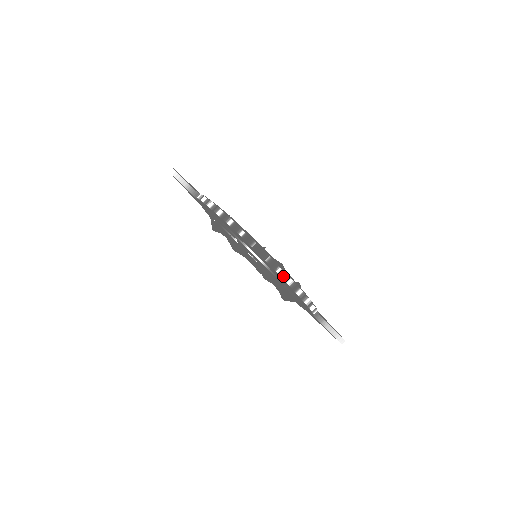
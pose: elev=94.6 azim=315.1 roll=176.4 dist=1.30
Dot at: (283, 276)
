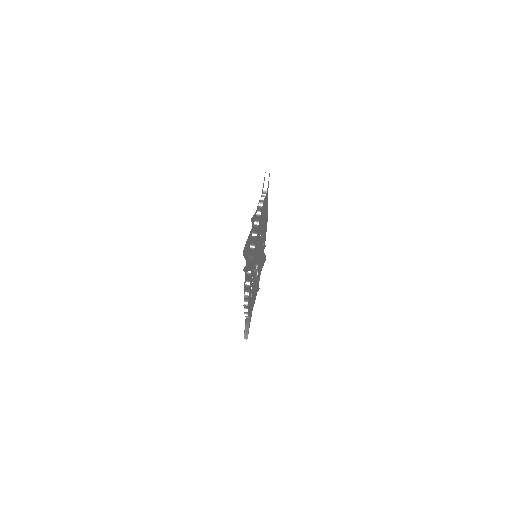
Dot at: (262, 197)
